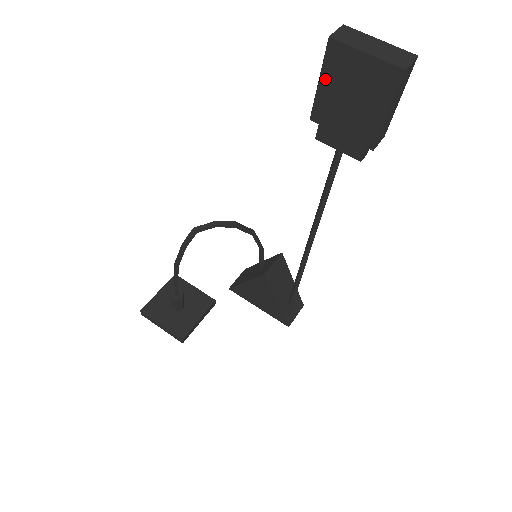
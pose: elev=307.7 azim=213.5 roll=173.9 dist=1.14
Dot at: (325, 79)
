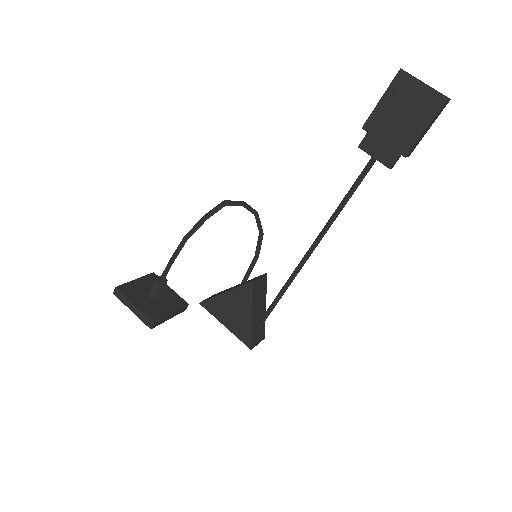
Dot at: (386, 98)
